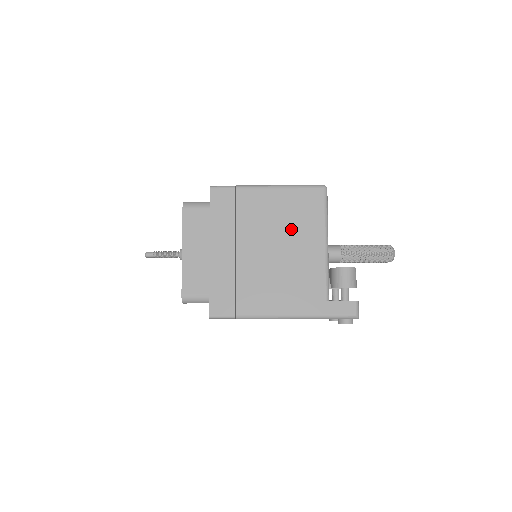
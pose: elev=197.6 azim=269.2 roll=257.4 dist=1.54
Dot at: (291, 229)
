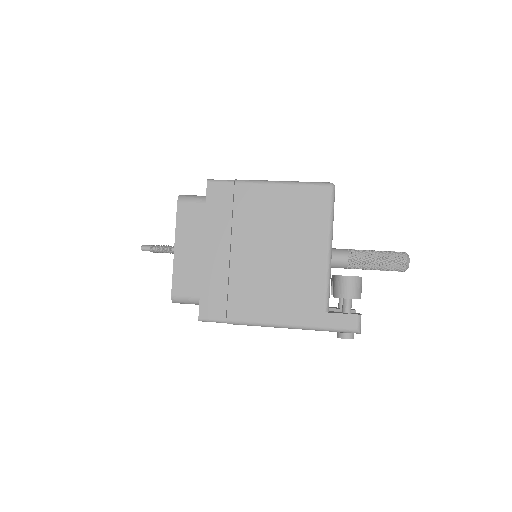
Dot at: (291, 230)
